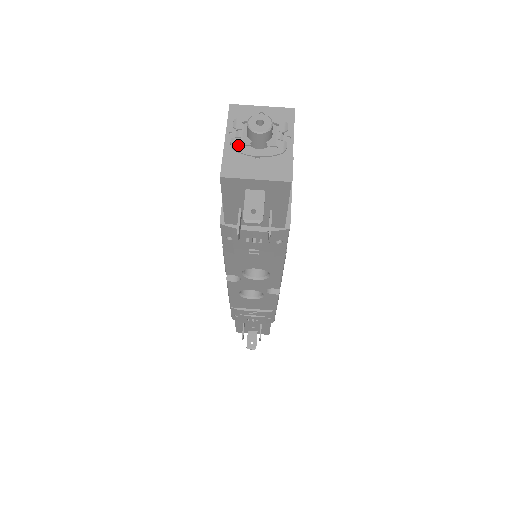
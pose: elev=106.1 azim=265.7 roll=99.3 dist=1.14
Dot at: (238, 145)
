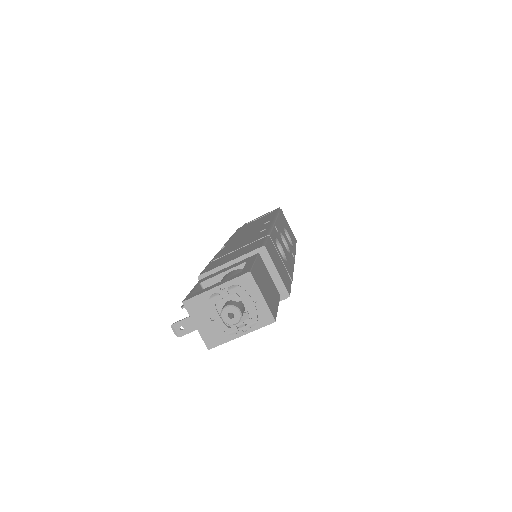
Dot at: (215, 300)
